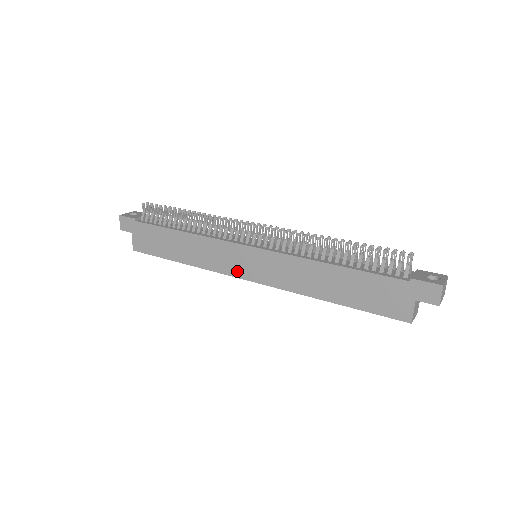
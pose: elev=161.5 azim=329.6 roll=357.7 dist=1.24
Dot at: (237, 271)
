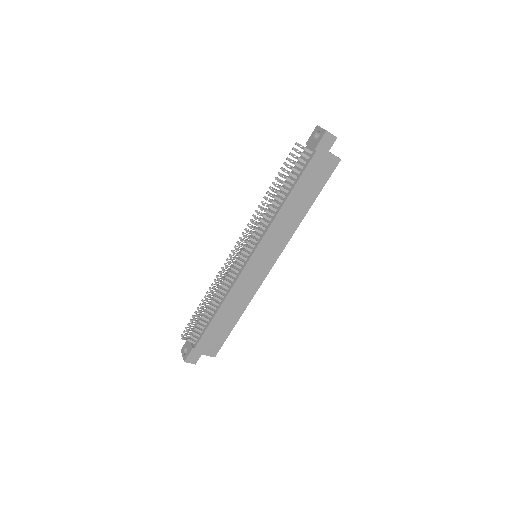
Dot at: (263, 273)
